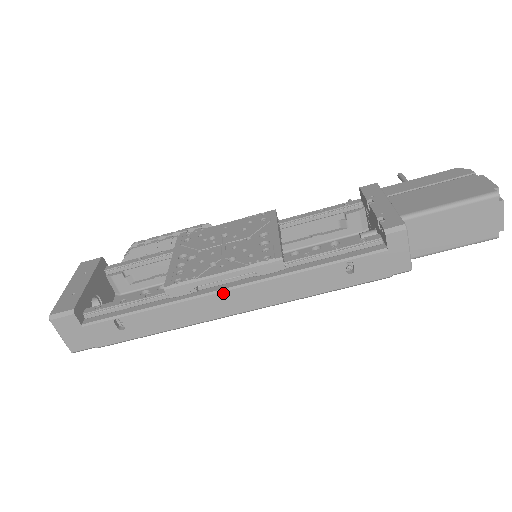
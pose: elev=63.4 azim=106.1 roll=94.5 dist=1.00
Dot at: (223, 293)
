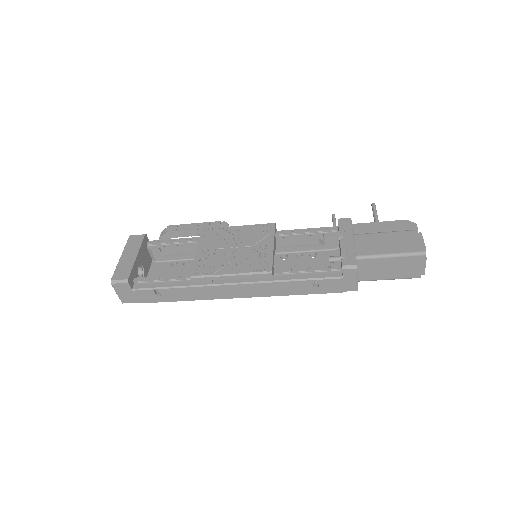
Dot at: (229, 286)
